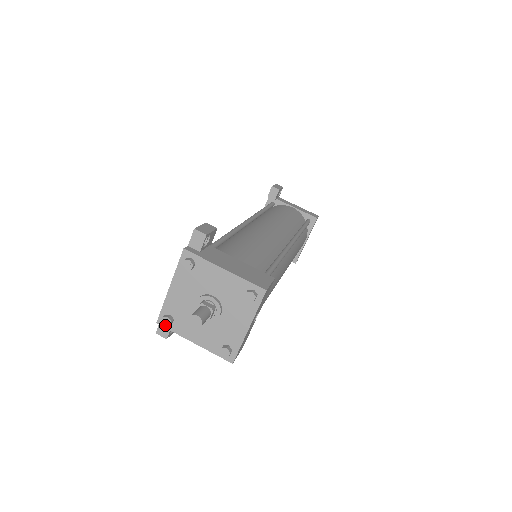
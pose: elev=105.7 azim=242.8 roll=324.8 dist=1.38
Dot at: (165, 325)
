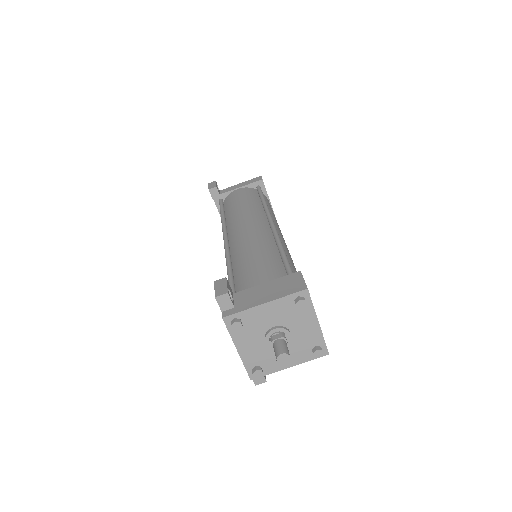
Dot at: (259, 377)
